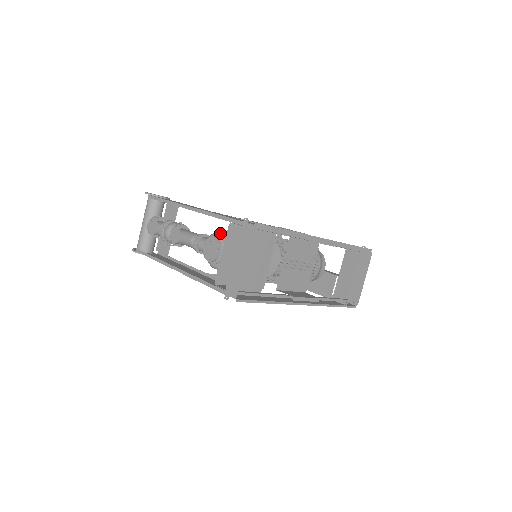
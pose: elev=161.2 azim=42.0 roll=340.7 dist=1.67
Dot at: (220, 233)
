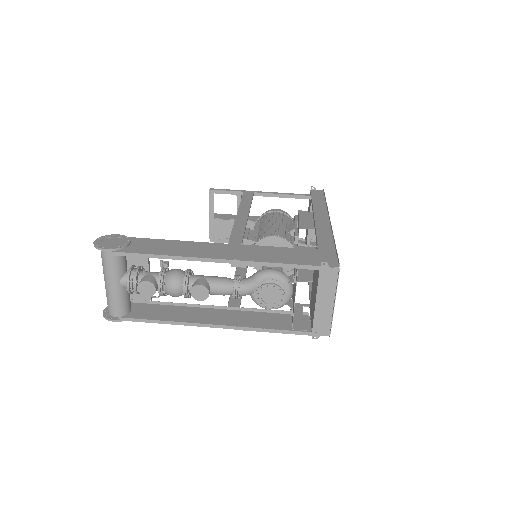
Dot at: (272, 276)
